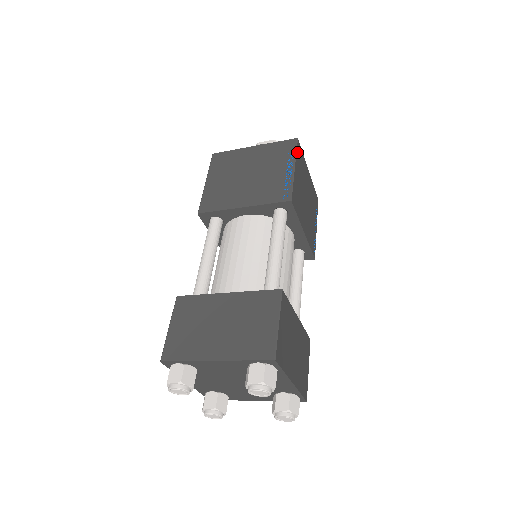
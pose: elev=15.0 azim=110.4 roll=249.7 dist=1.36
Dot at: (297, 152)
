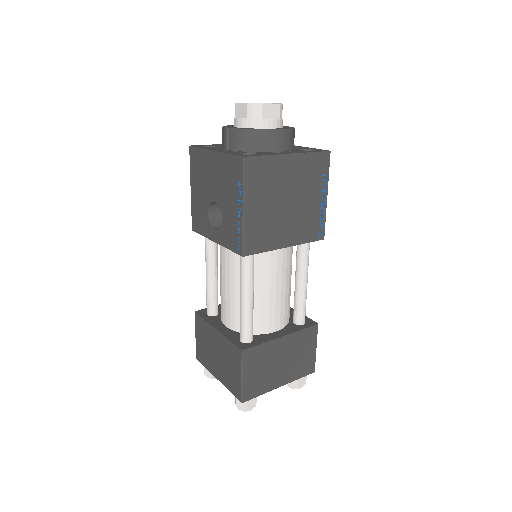
Dot at: (327, 169)
